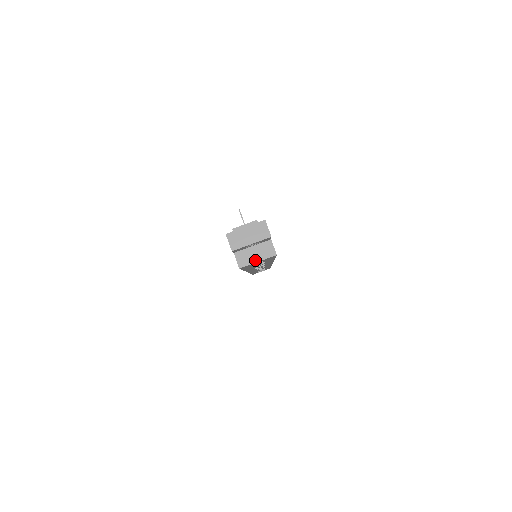
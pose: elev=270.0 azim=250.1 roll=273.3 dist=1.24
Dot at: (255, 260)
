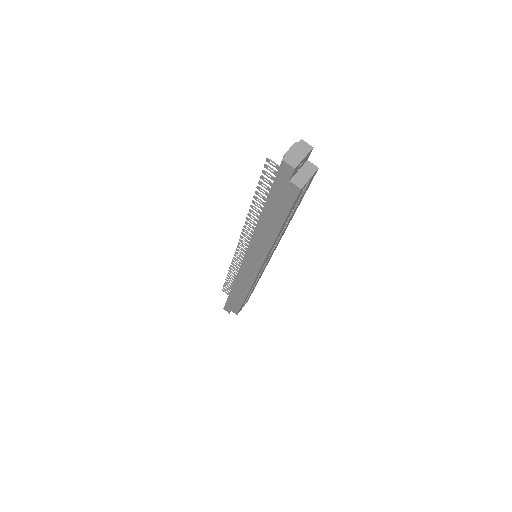
Dot at: (307, 178)
